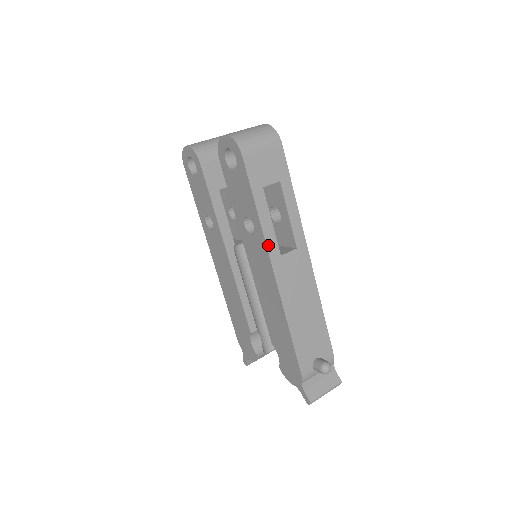
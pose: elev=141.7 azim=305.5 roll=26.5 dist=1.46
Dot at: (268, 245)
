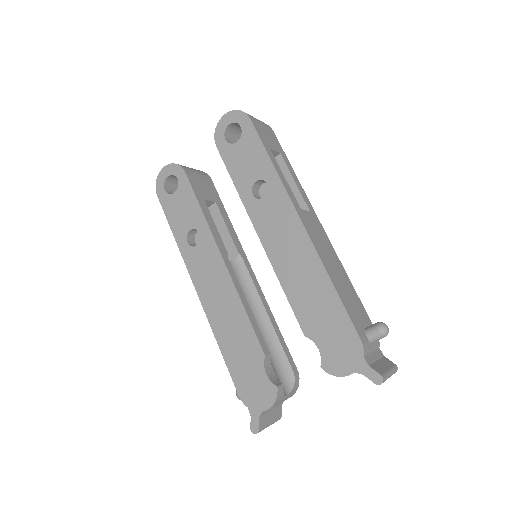
Dot at: (288, 194)
